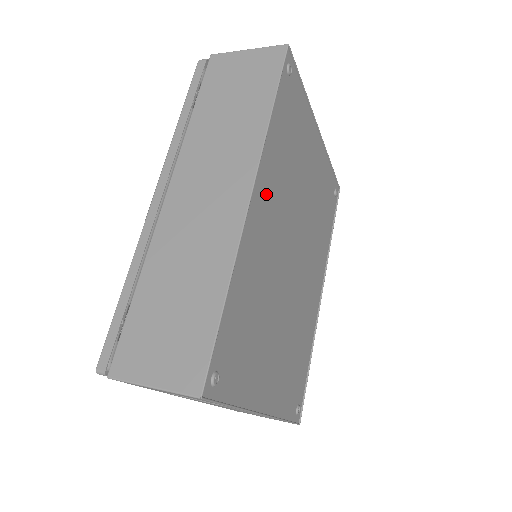
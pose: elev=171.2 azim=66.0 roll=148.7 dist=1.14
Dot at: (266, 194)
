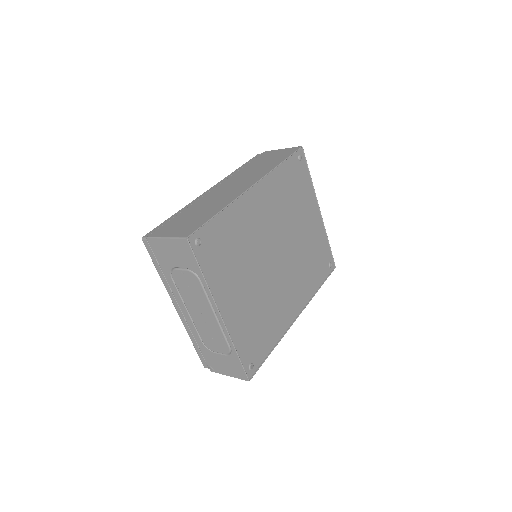
Dot at: (265, 197)
